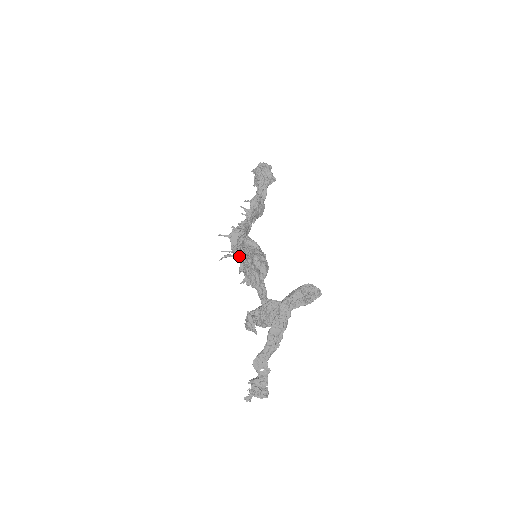
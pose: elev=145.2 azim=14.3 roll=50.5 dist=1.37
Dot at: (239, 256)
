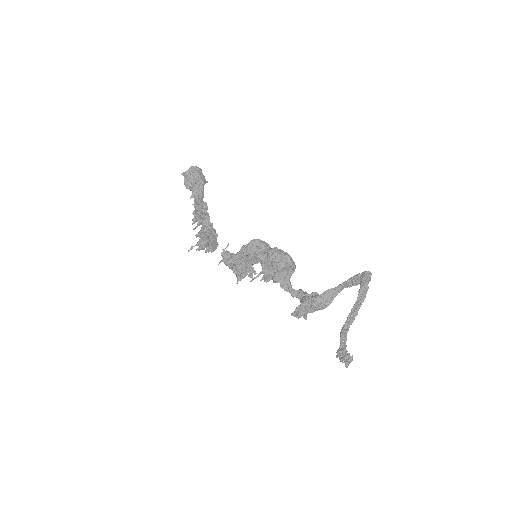
Dot at: (253, 258)
